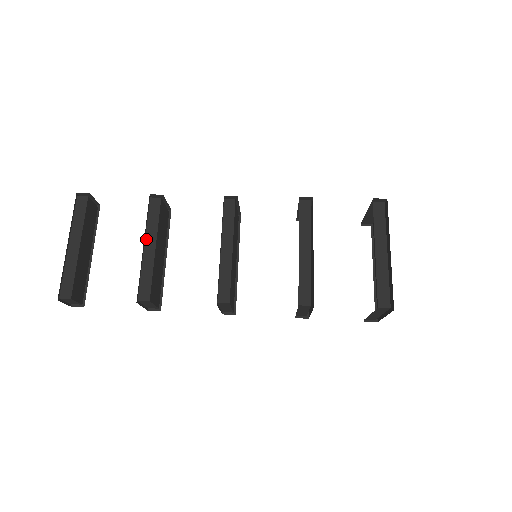
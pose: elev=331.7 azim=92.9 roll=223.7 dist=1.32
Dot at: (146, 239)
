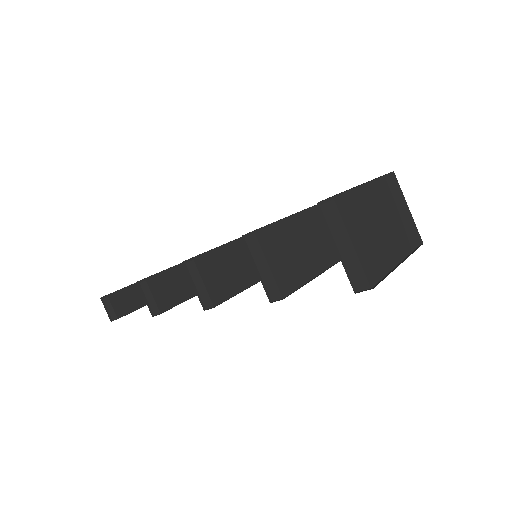
Dot at: occluded
